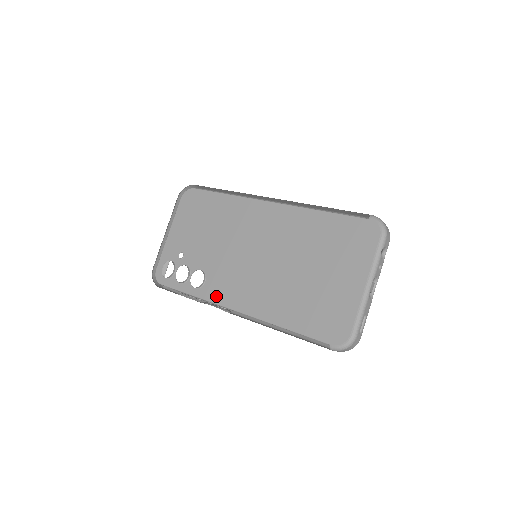
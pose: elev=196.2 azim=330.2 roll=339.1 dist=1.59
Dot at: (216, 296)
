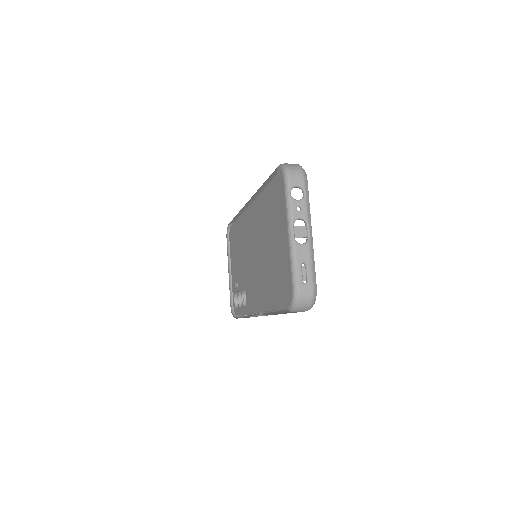
Dot at: (251, 306)
